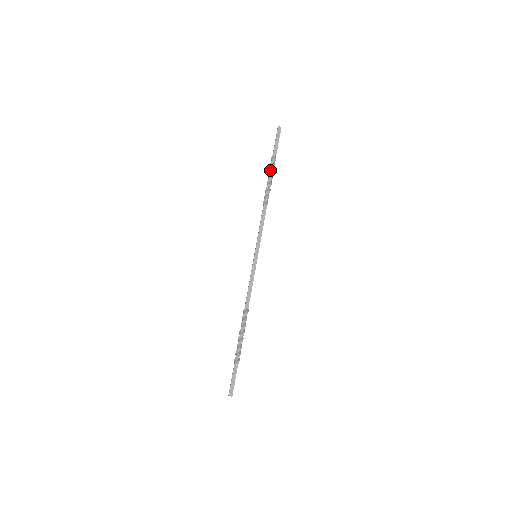
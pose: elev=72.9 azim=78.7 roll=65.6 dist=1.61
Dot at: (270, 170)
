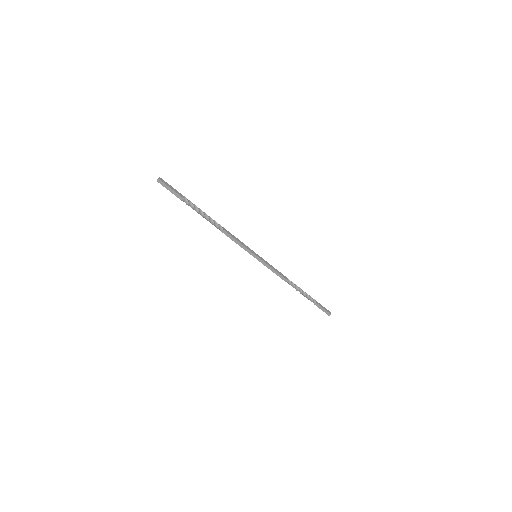
Dot at: occluded
